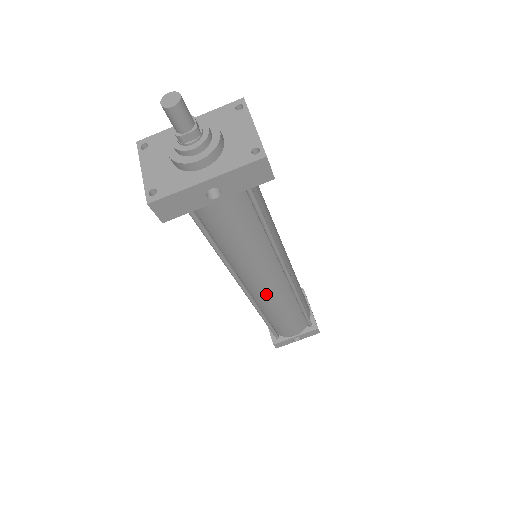
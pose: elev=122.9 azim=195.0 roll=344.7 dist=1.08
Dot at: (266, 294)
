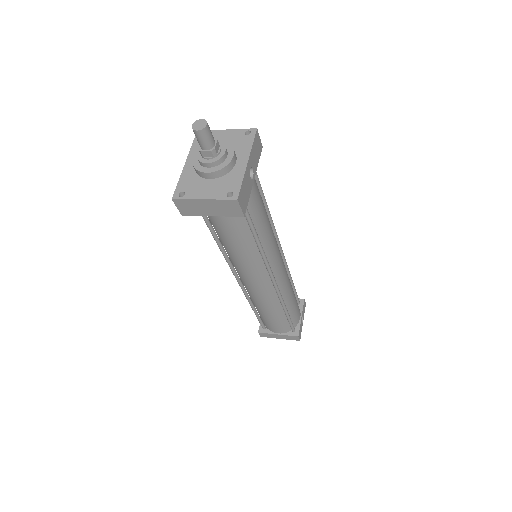
Dot at: (283, 274)
